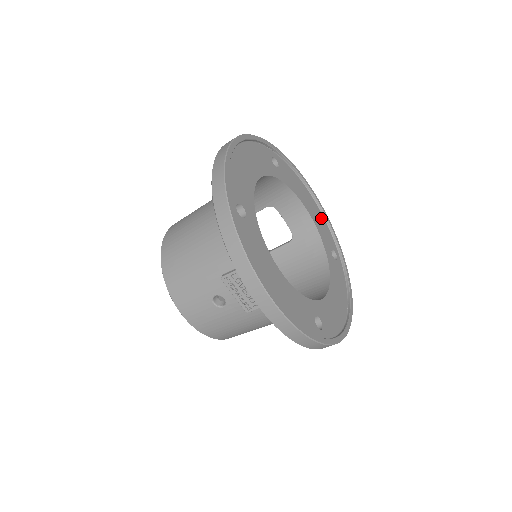
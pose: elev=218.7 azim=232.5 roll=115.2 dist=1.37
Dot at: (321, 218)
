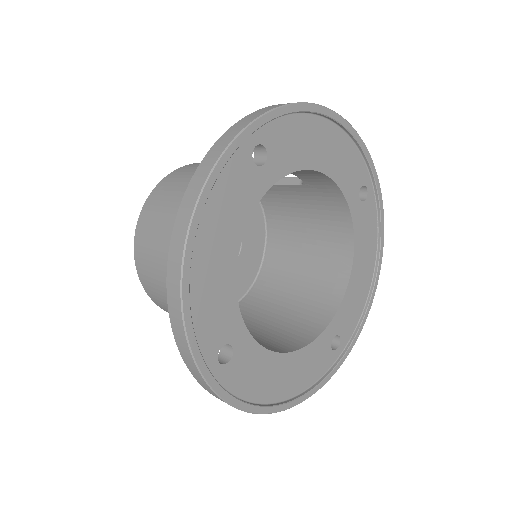
Dot at: (345, 147)
